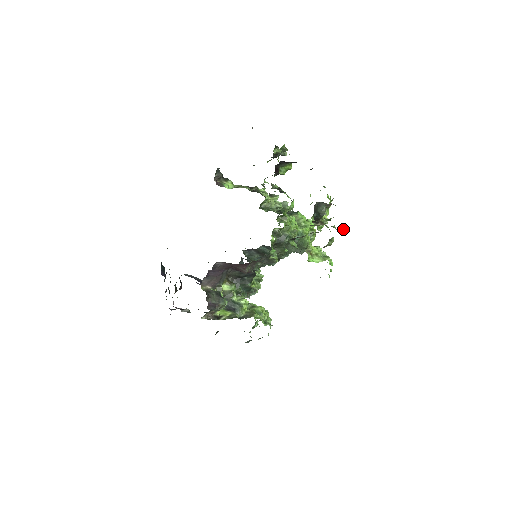
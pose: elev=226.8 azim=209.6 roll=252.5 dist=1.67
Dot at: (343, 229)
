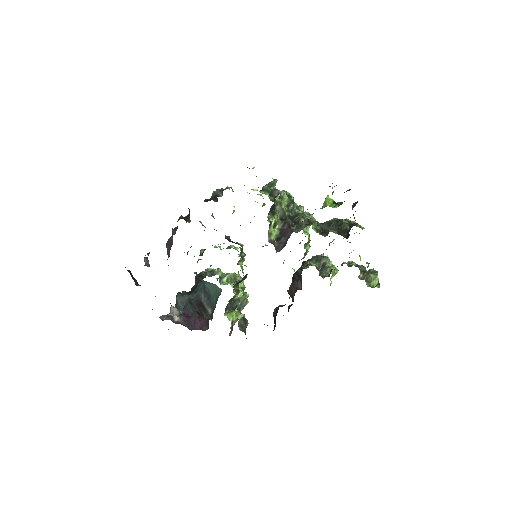
Dot at: occluded
